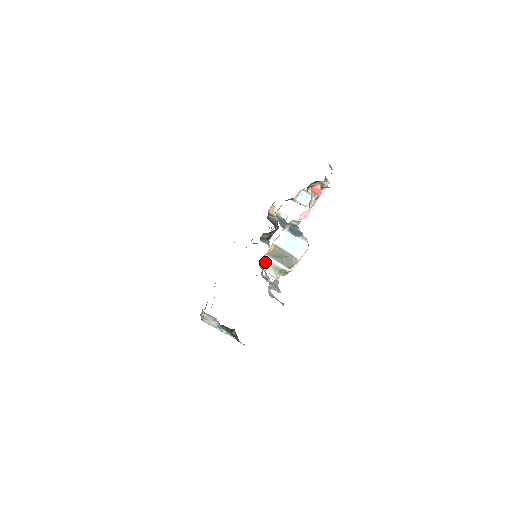
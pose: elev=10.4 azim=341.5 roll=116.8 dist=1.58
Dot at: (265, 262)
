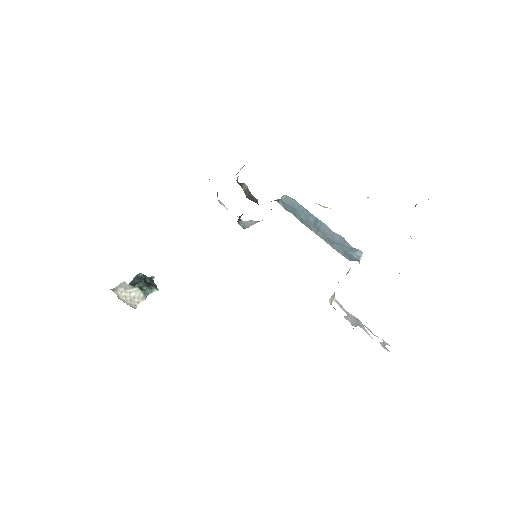
Dot at: (331, 297)
